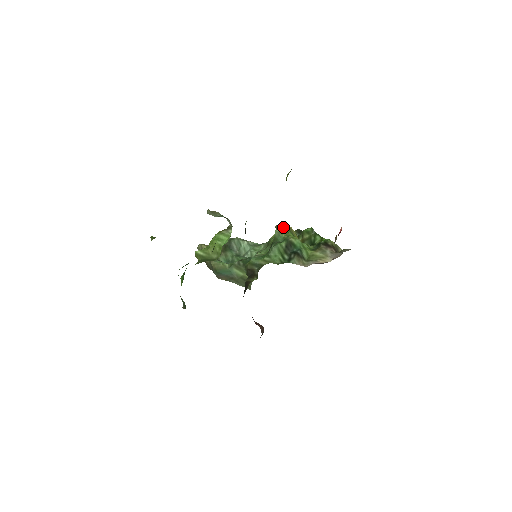
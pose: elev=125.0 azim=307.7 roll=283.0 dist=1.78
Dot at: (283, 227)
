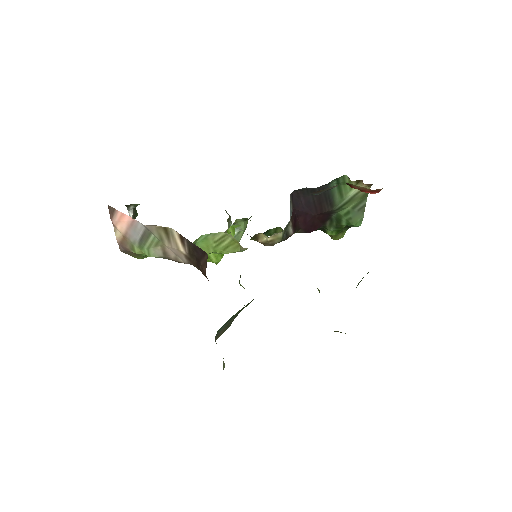
Dot at: occluded
